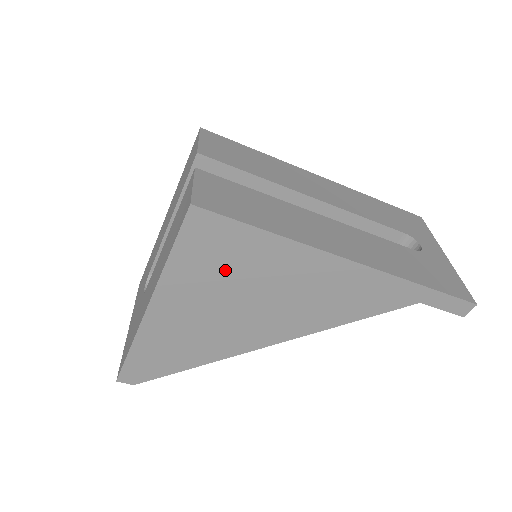
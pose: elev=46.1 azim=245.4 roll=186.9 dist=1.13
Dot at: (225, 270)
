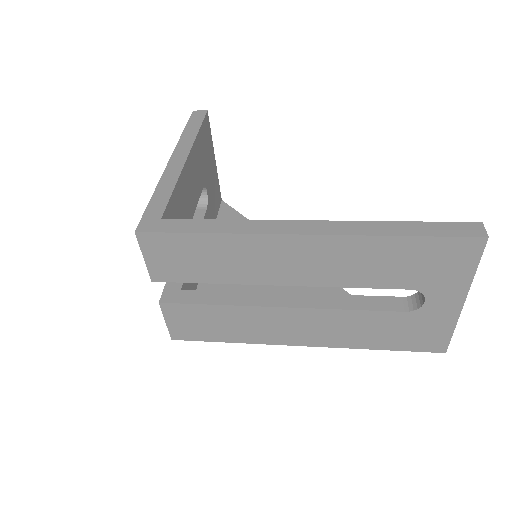
Dot at: occluded
